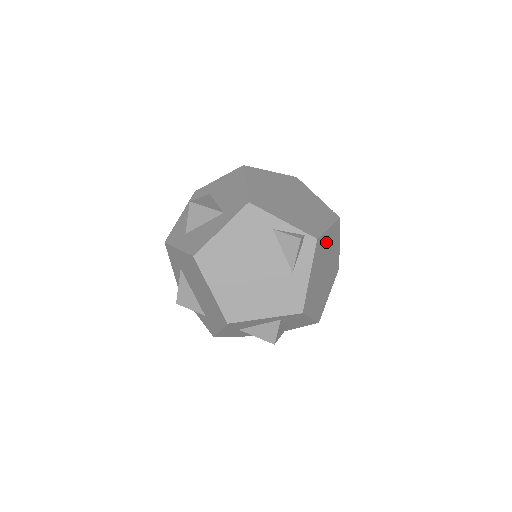
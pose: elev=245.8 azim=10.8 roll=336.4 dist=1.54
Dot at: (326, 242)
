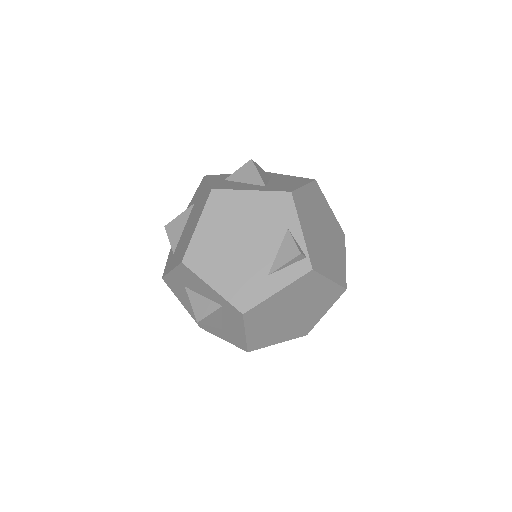
Dot at: (317, 288)
